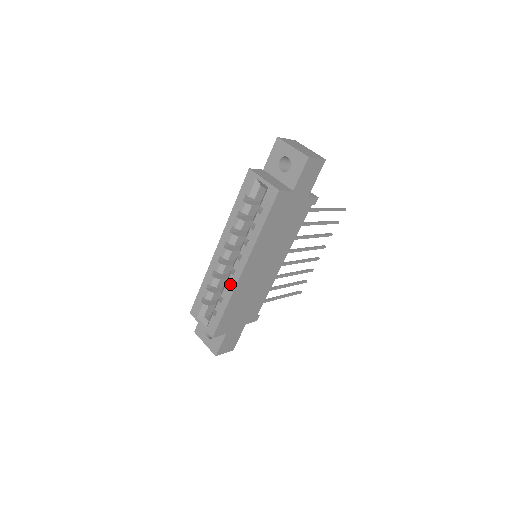
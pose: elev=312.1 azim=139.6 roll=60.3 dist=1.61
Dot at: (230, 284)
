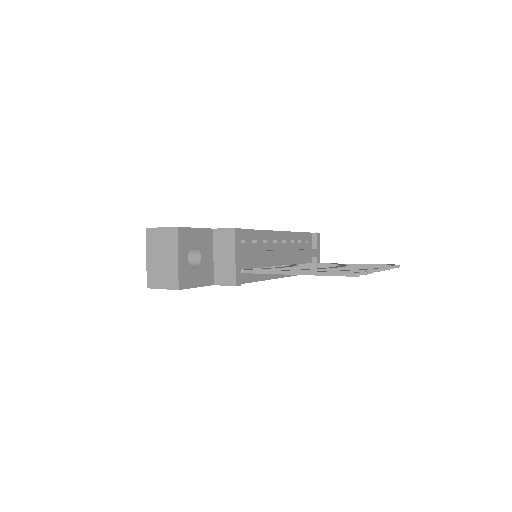
Dot at: occluded
